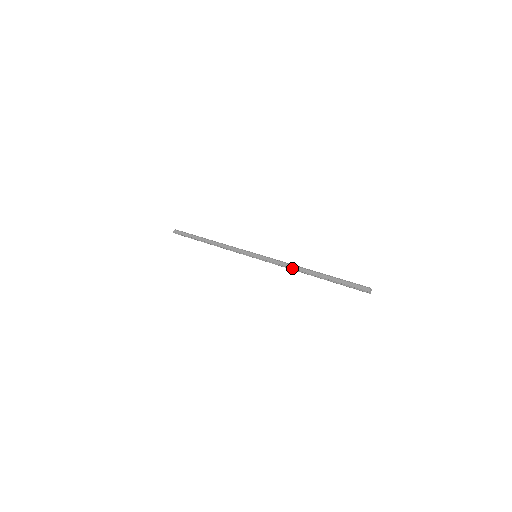
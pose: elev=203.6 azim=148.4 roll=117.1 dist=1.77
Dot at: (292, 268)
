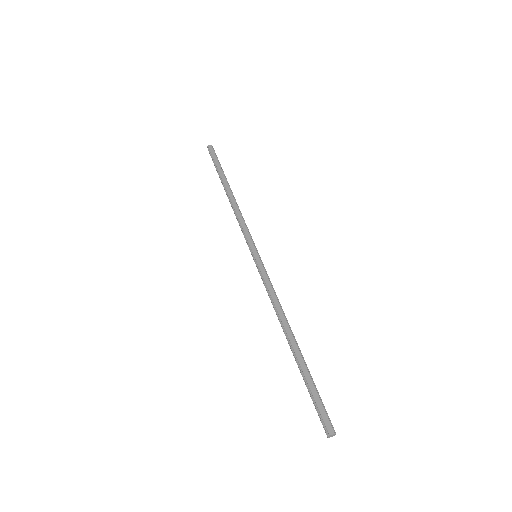
Dot at: (277, 310)
